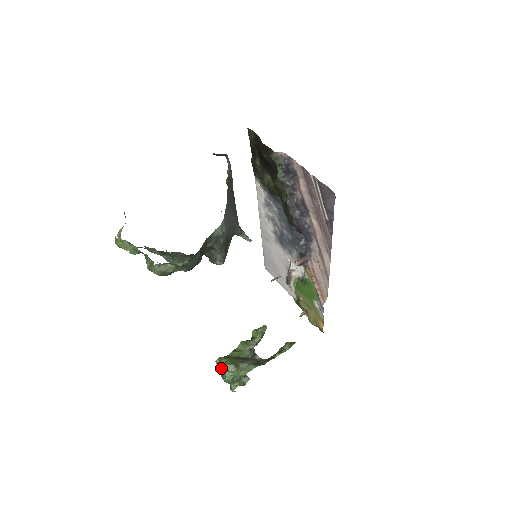
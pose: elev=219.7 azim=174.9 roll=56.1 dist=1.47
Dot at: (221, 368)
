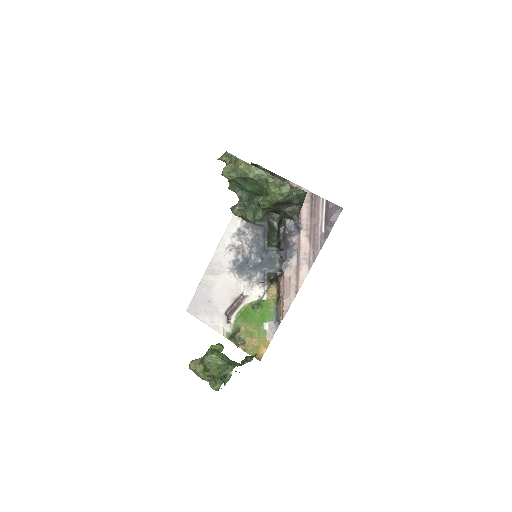
Dot at: (215, 357)
